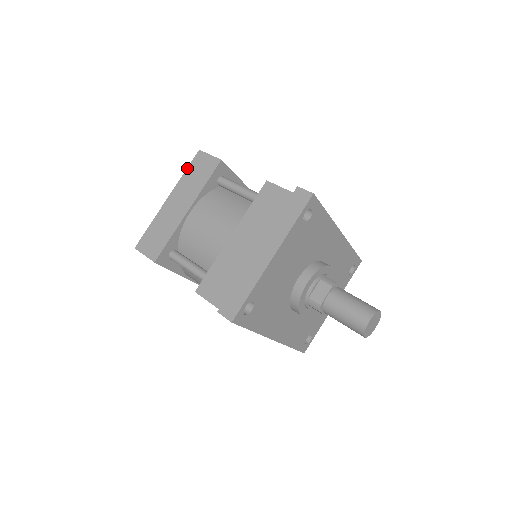
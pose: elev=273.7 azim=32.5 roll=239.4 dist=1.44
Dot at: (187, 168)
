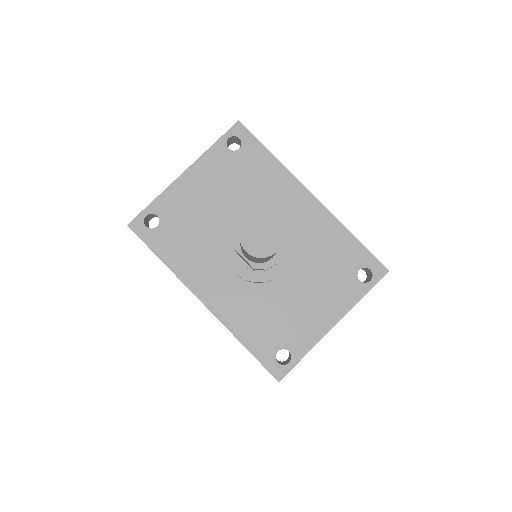
Dot at: occluded
